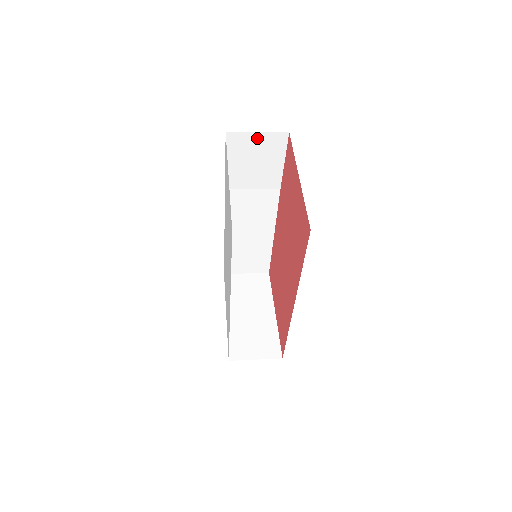
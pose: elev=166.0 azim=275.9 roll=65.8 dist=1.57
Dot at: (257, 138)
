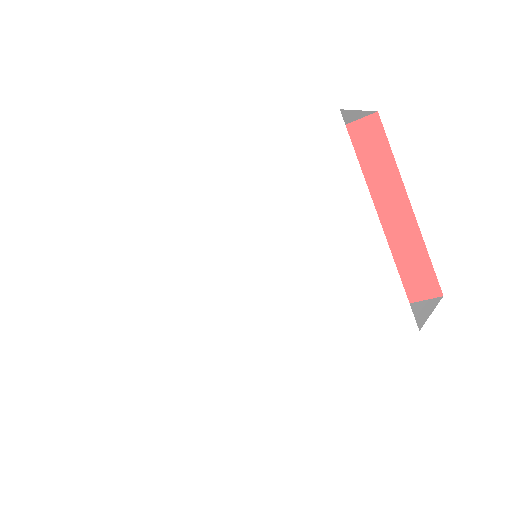
Dot at: (349, 114)
